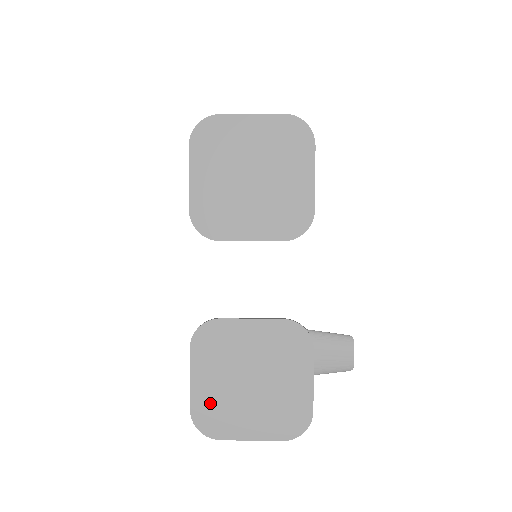
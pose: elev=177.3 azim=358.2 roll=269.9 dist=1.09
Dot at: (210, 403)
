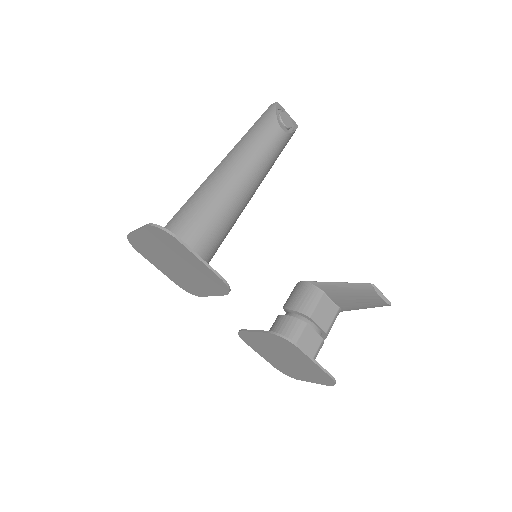
Dot at: (278, 365)
